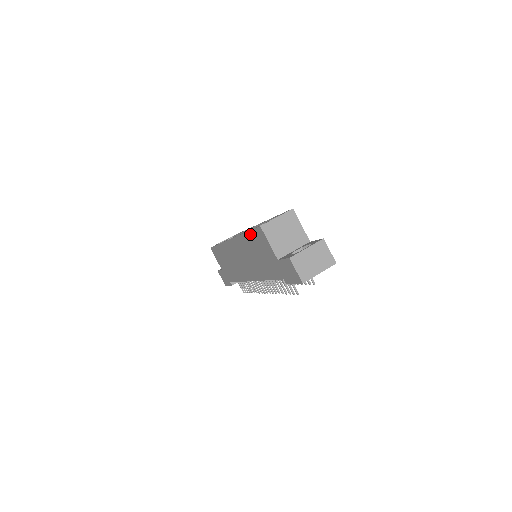
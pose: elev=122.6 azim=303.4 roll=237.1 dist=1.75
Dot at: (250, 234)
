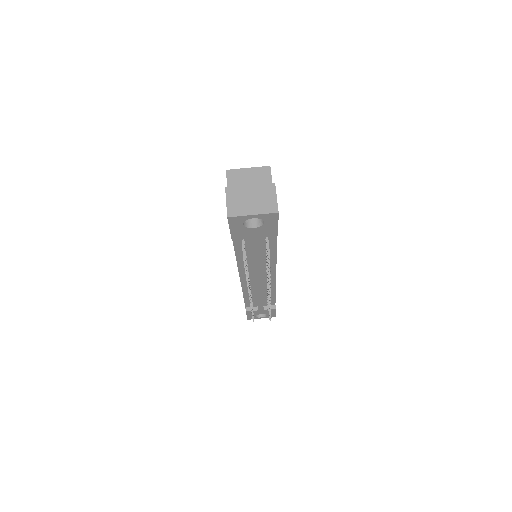
Dot at: occluded
